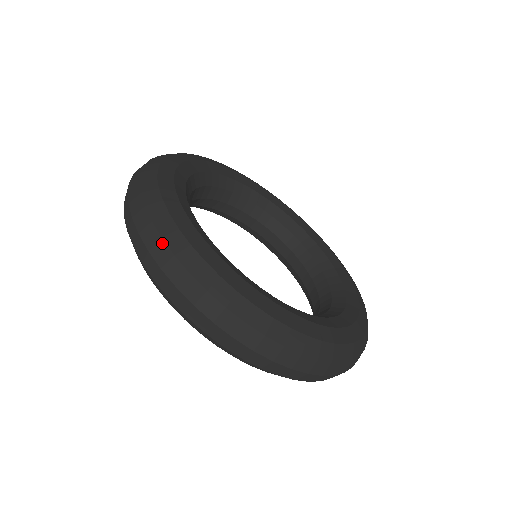
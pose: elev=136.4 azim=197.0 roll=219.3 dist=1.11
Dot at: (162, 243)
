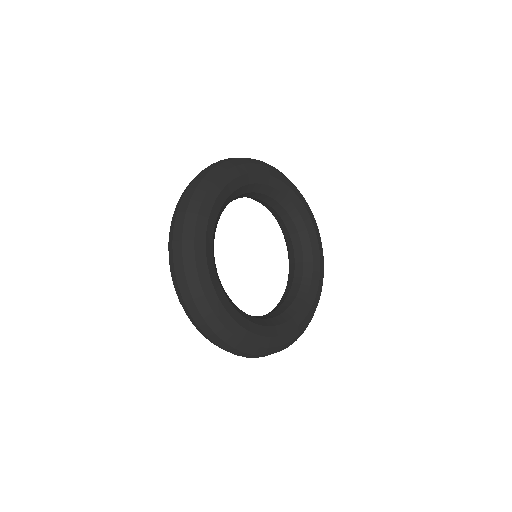
Dot at: (207, 326)
